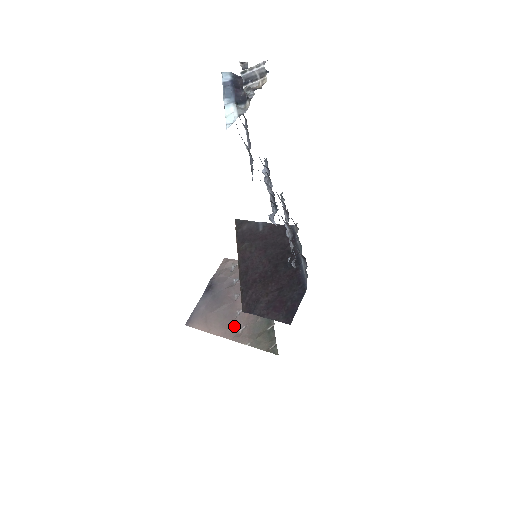
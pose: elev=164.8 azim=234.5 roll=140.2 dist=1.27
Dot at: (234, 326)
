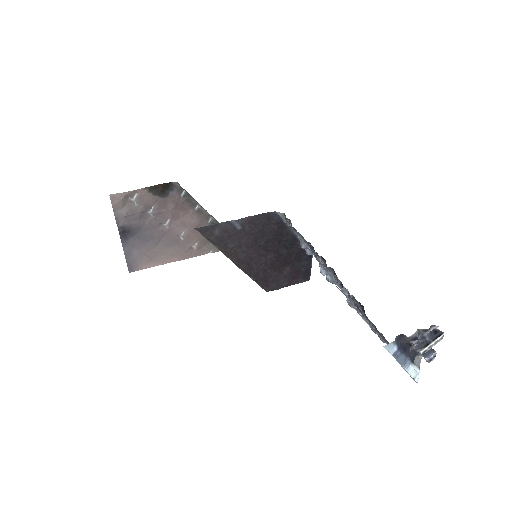
Dot at: (186, 248)
